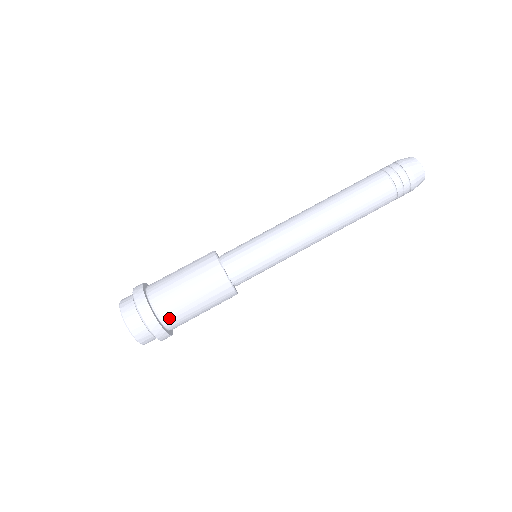
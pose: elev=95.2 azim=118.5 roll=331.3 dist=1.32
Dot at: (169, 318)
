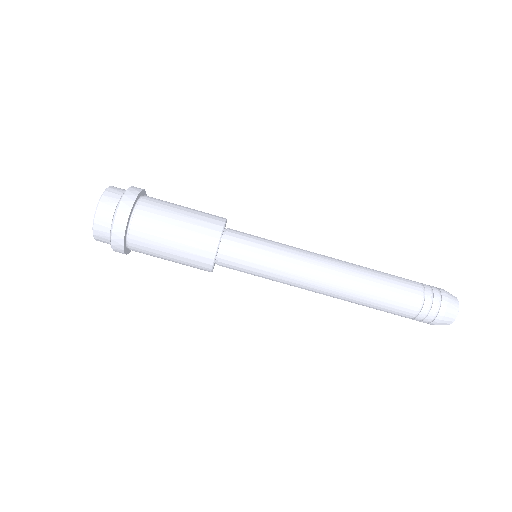
Dot at: (136, 242)
